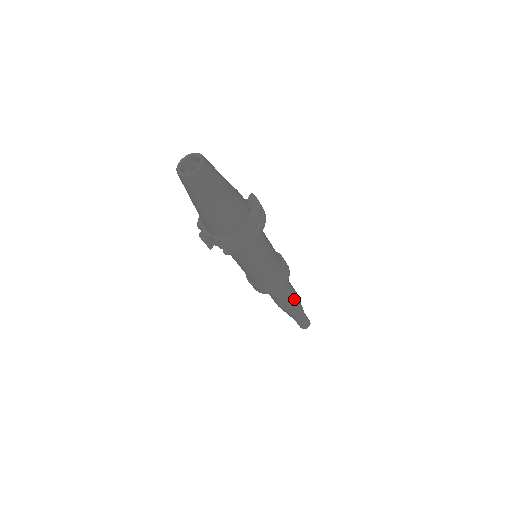
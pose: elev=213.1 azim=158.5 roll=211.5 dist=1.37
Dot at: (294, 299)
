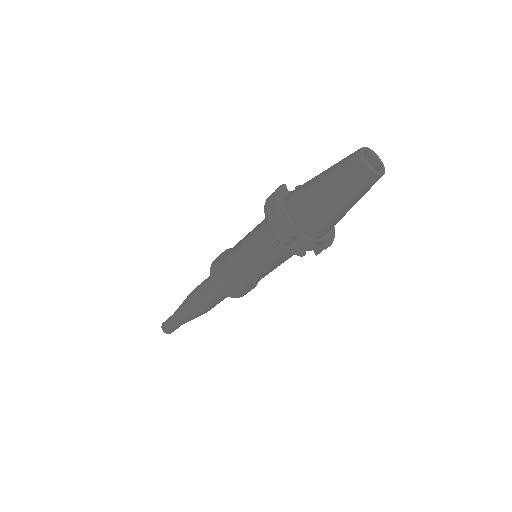
Dot at: occluded
